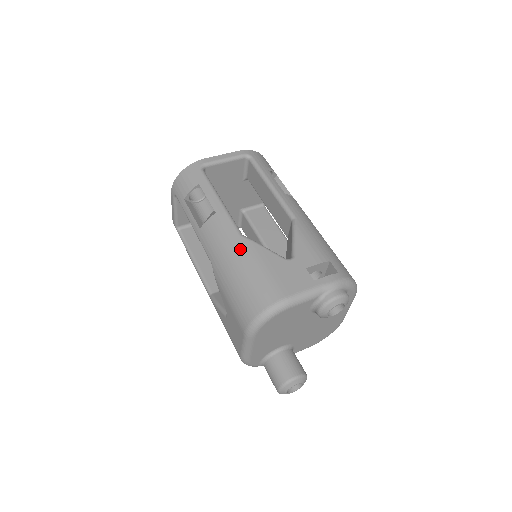
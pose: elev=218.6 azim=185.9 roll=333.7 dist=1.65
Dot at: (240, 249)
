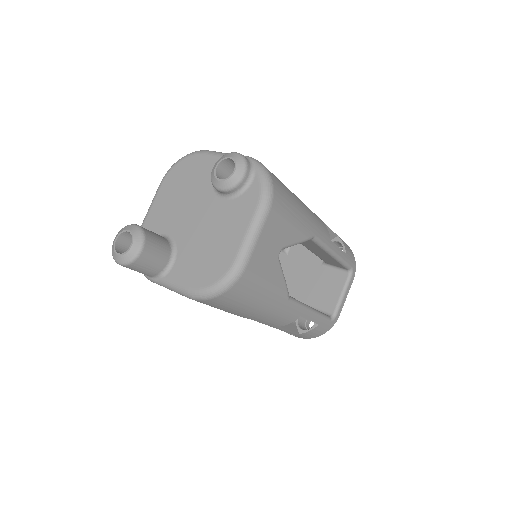
Dot at: occluded
